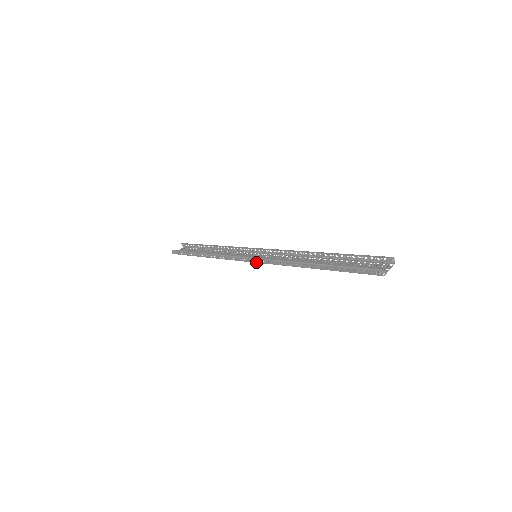
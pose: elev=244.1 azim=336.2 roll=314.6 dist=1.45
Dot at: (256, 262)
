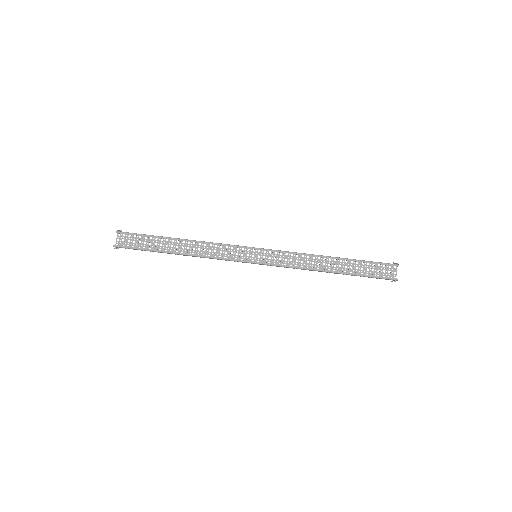
Dot at: occluded
